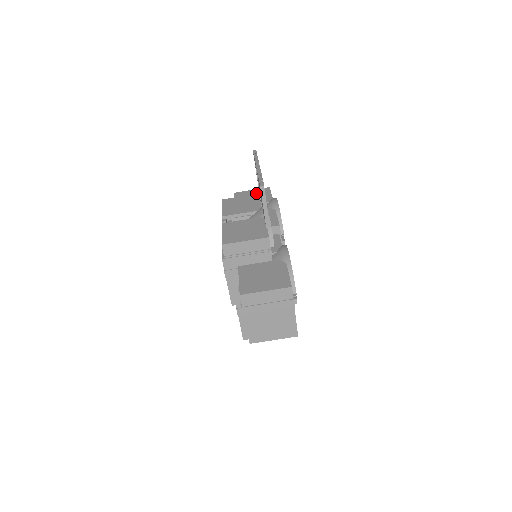
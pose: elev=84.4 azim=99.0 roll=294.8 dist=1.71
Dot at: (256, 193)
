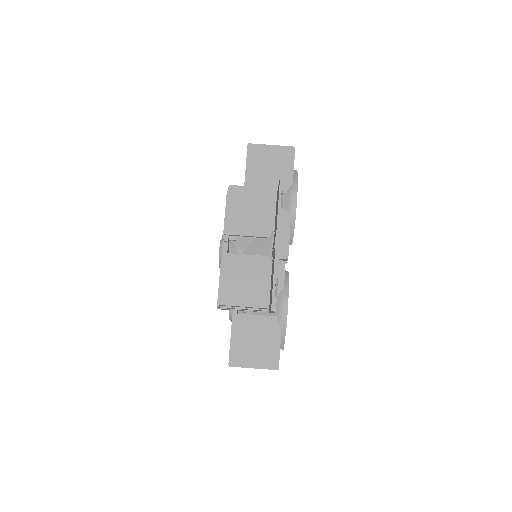
Dot at: (275, 159)
